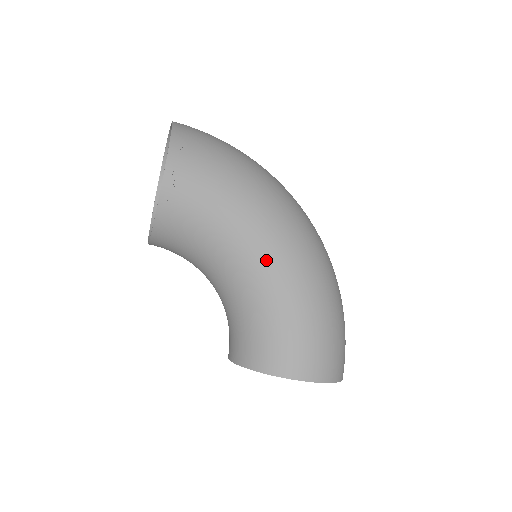
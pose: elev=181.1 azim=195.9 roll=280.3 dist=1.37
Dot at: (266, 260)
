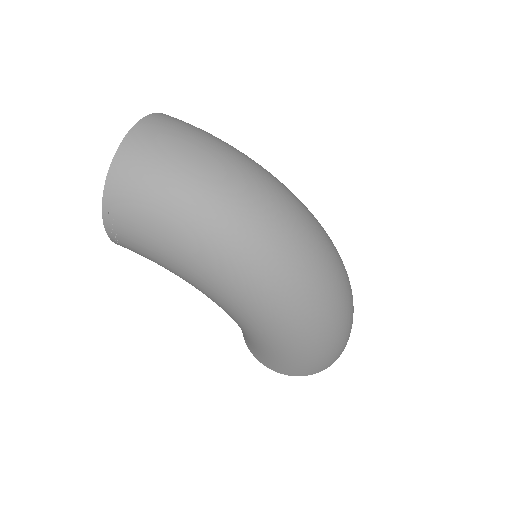
Dot at: (223, 308)
